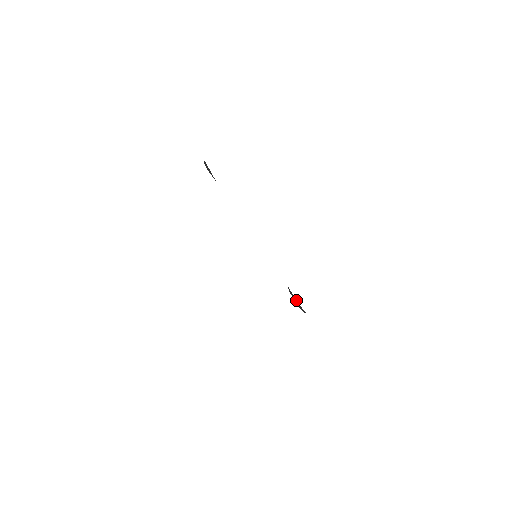
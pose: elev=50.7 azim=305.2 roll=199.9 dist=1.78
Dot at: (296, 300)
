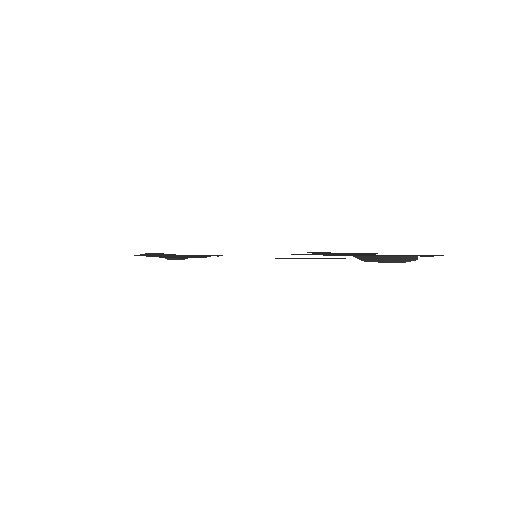
Dot at: (381, 258)
